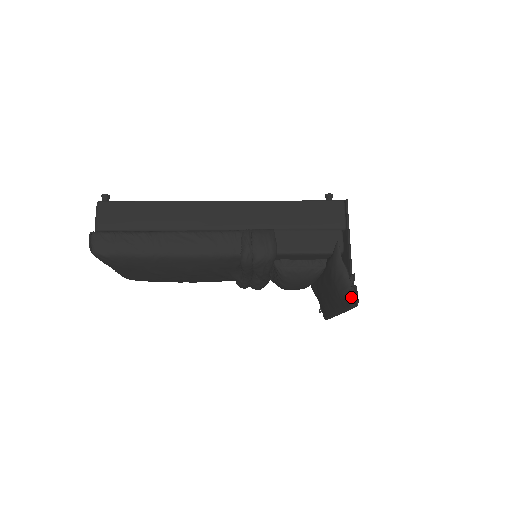
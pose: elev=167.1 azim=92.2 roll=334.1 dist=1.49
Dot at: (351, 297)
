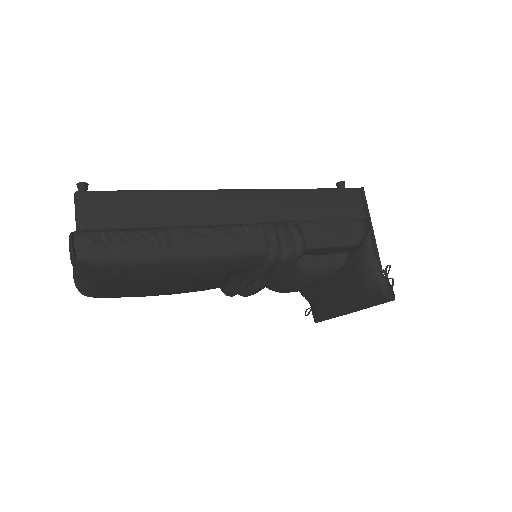
Dot at: (386, 290)
